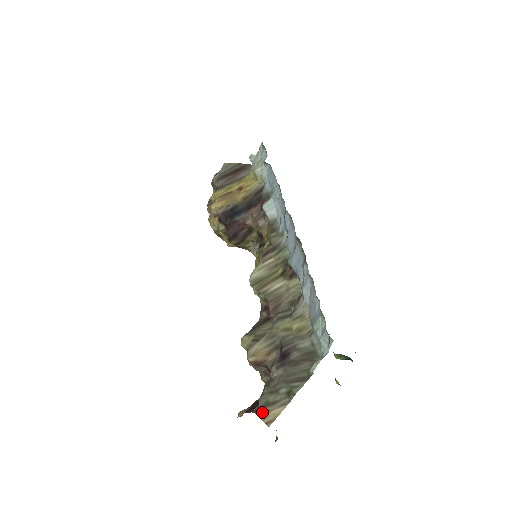
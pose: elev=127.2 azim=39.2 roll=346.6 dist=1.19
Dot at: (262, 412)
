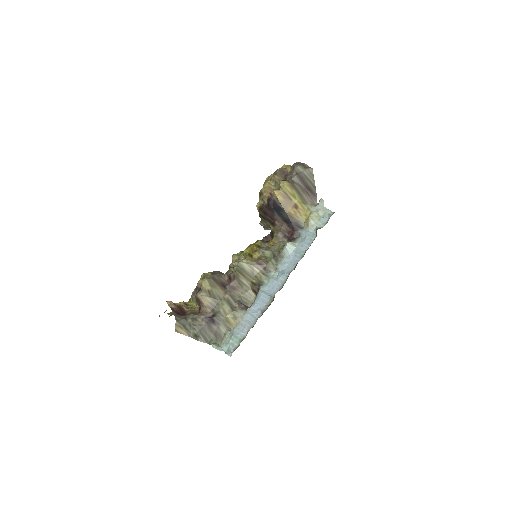
Dot at: (179, 324)
